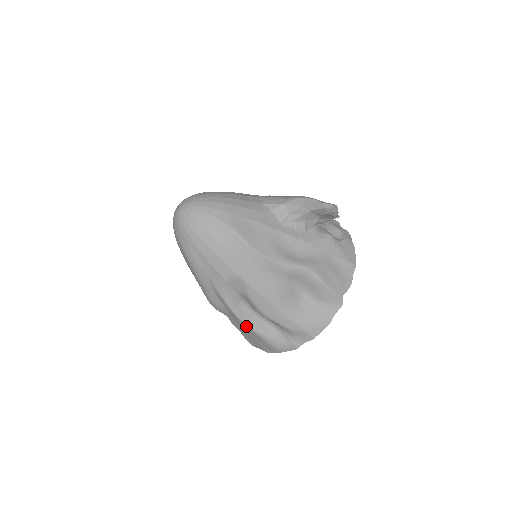
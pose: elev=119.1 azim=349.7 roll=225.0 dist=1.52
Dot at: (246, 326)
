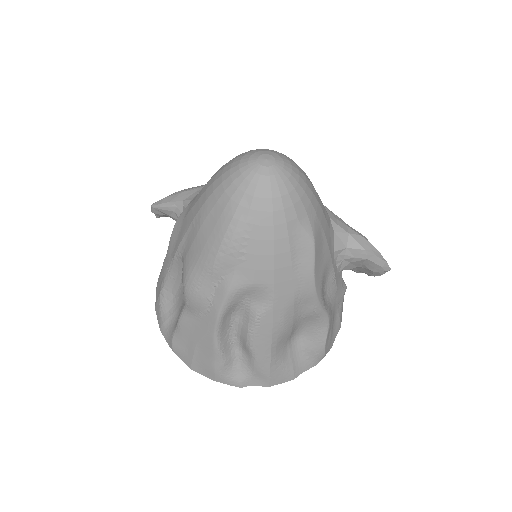
Dot at: (212, 339)
